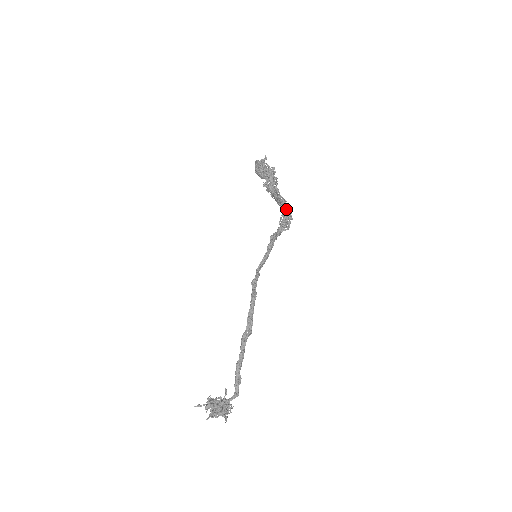
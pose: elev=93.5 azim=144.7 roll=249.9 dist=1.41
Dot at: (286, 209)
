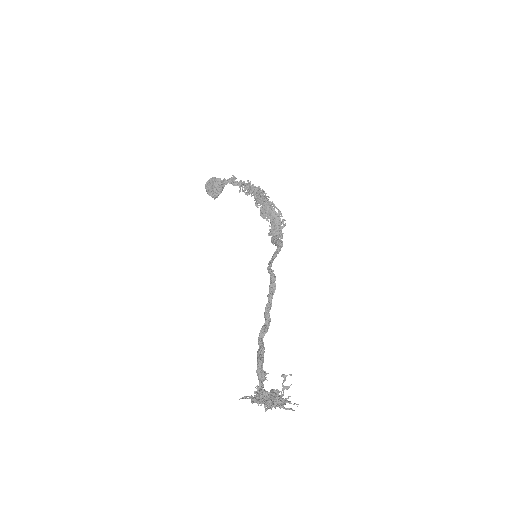
Dot at: (280, 223)
